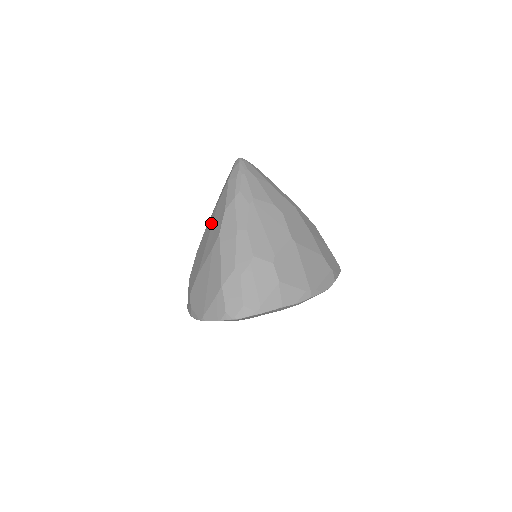
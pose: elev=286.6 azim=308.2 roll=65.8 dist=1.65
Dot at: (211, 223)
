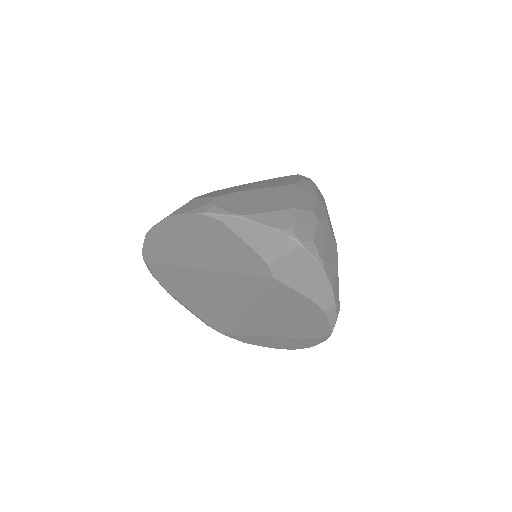
Dot at: (263, 181)
